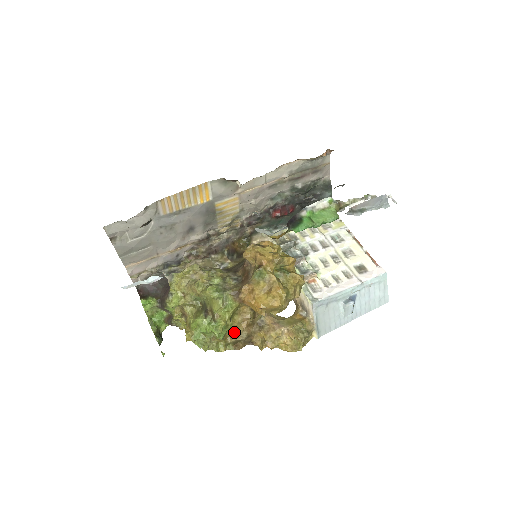
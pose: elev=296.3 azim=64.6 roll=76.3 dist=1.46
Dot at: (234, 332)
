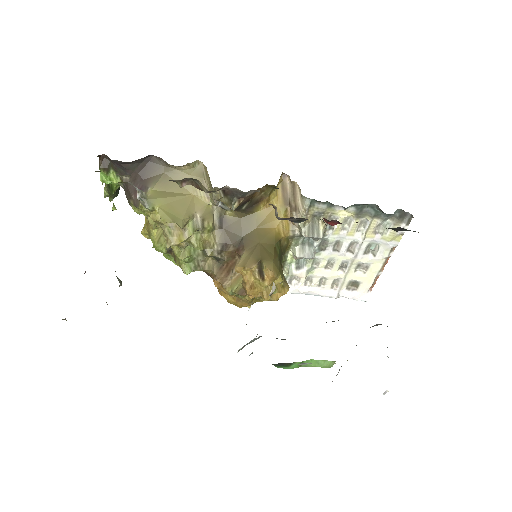
Dot at: occluded
